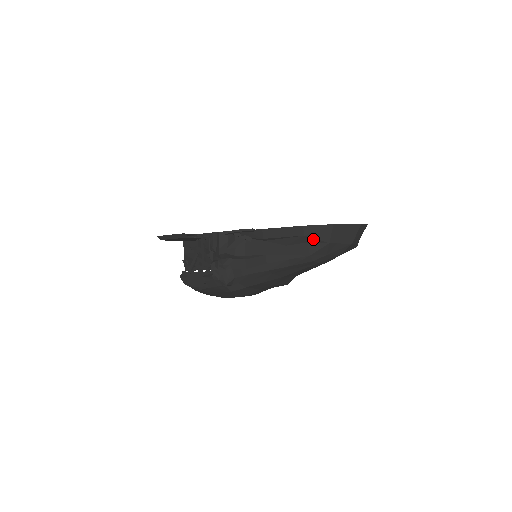
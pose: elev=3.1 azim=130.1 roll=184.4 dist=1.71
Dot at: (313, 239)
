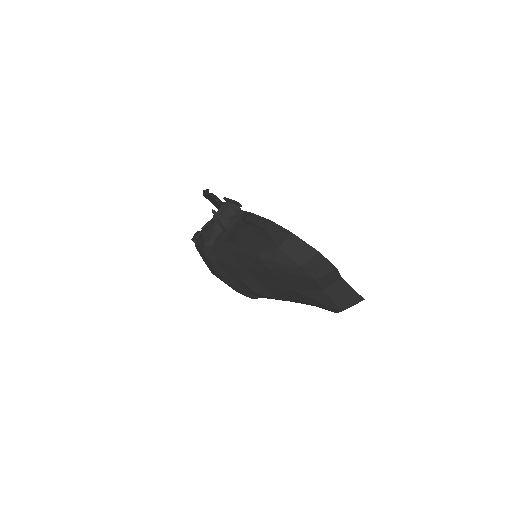
Dot at: (270, 237)
